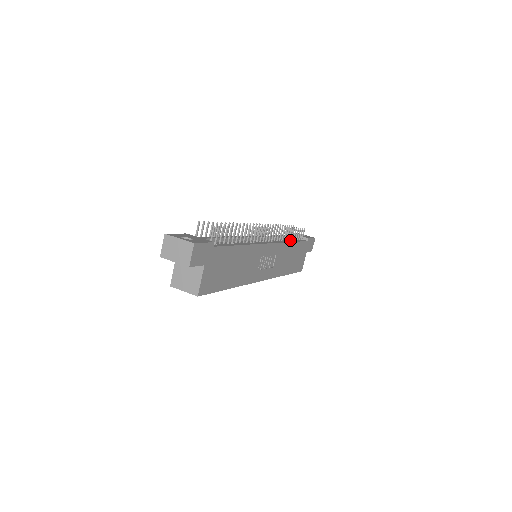
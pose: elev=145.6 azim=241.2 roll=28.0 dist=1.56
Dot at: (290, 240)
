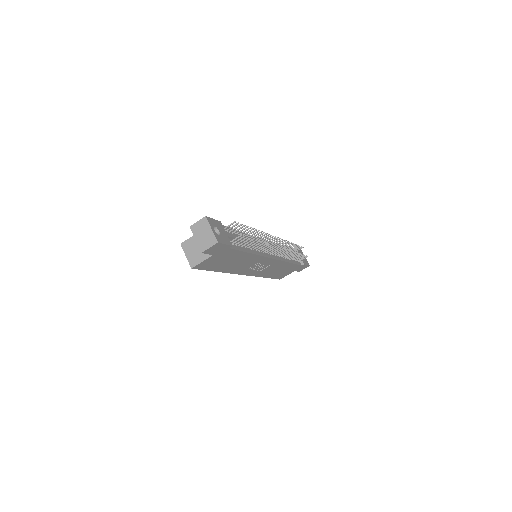
Dot at: (290, 259)
